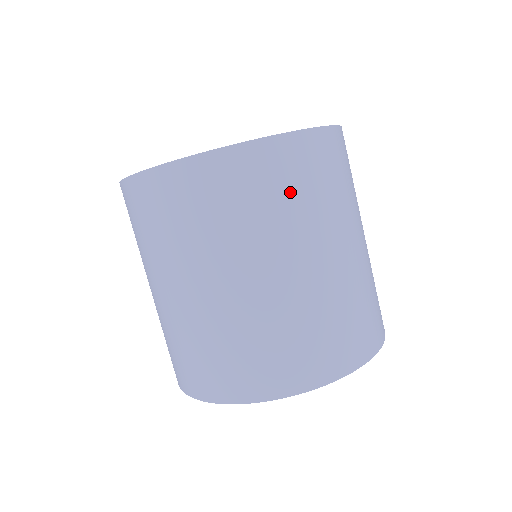
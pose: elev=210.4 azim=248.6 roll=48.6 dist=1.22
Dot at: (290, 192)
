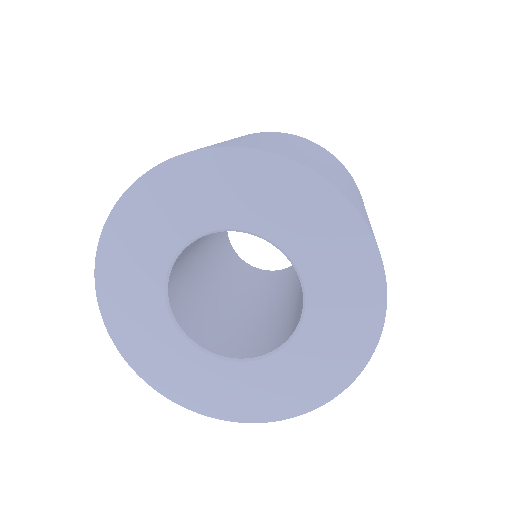
Dot at: occluded
